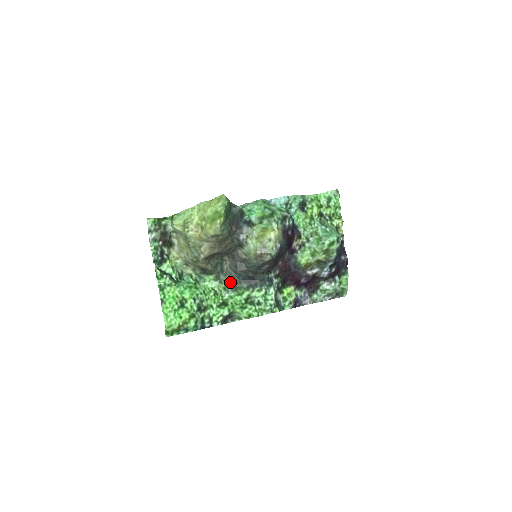
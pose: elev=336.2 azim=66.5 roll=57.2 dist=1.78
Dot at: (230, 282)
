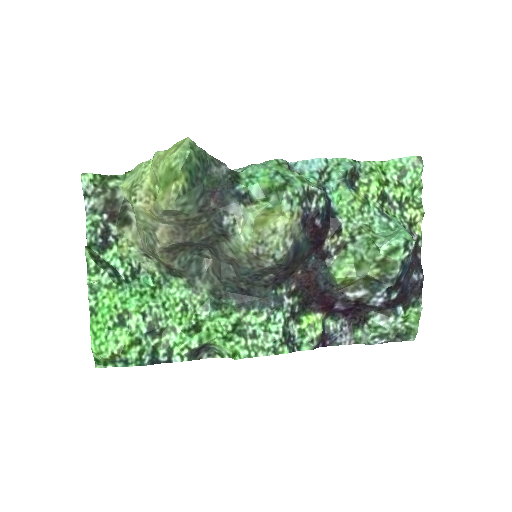
Dot at: (212, 293)
